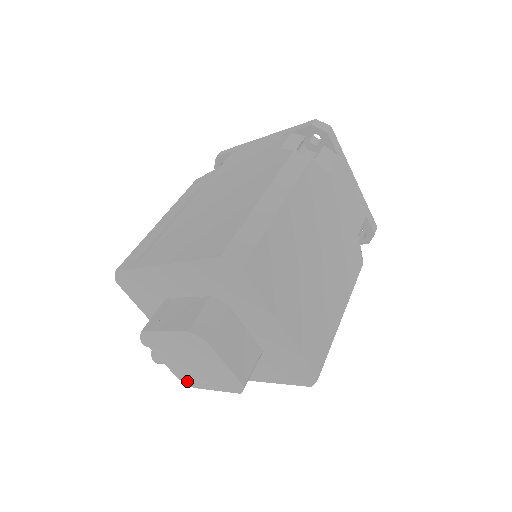
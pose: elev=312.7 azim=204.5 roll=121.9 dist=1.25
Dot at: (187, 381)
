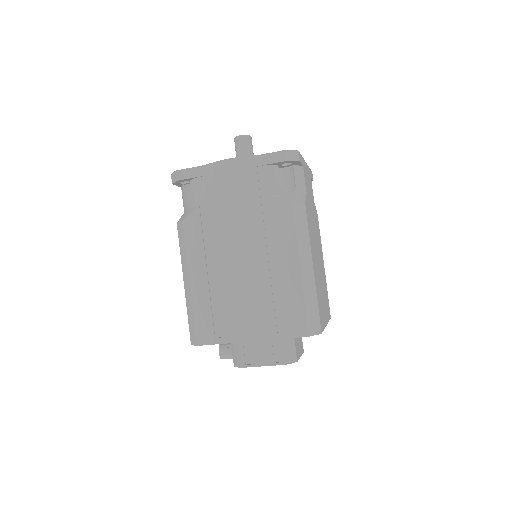
Dot at: occluded
